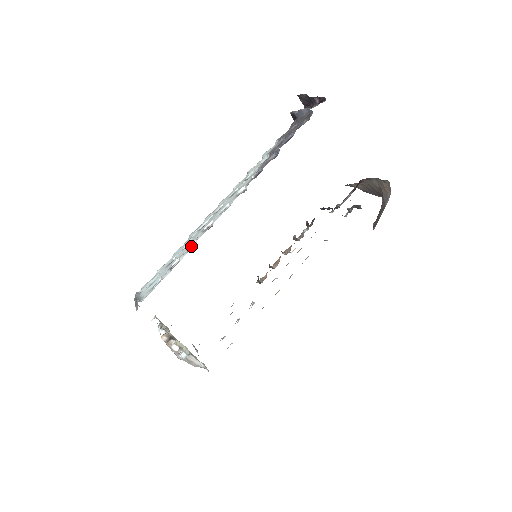
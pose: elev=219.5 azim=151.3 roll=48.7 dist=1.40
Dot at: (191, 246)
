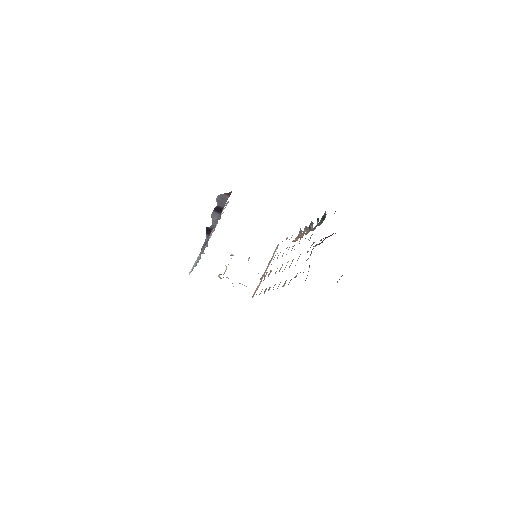
Dot at: (198, 260)
